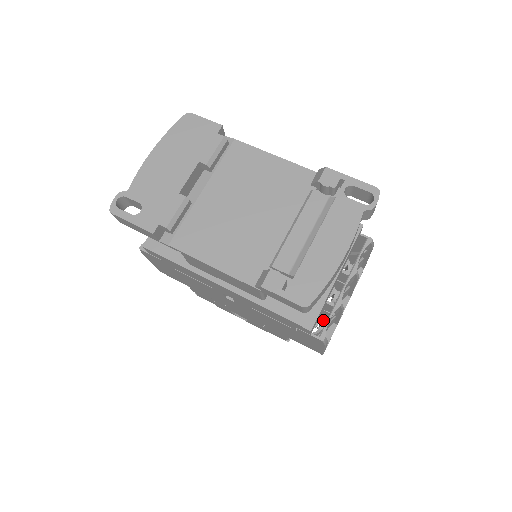
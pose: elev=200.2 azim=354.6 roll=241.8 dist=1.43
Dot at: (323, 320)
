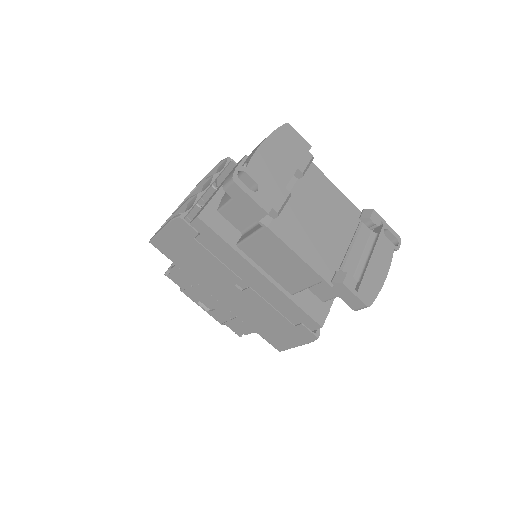
Dot at: occluded
